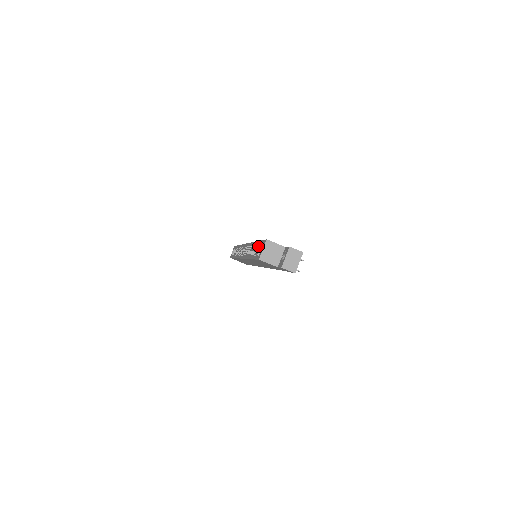
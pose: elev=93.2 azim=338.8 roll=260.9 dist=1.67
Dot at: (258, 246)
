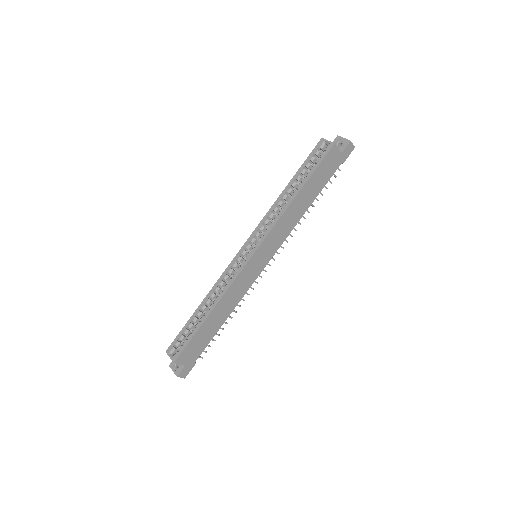
Dot at: (306, 166)
